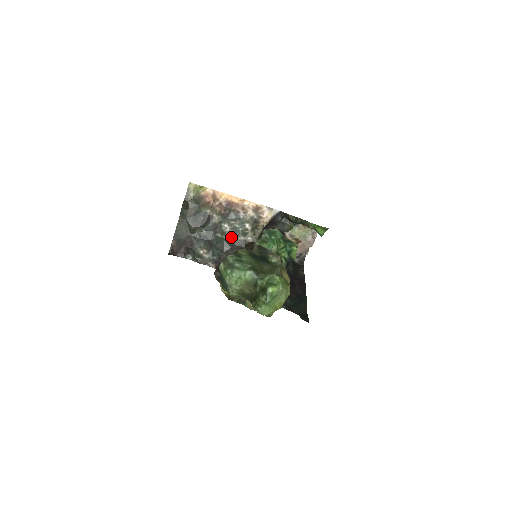
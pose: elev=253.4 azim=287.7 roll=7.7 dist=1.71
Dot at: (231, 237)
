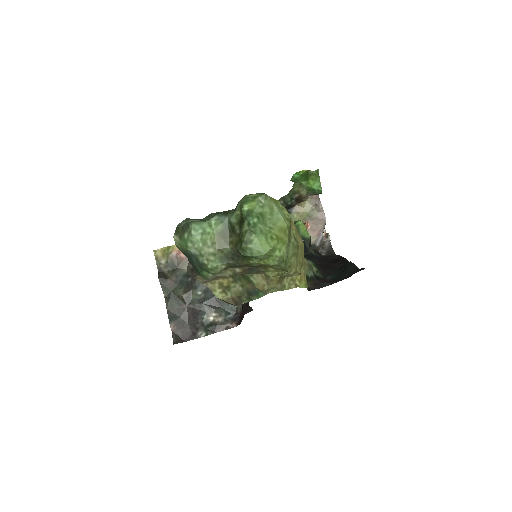
Dot at: occluded
